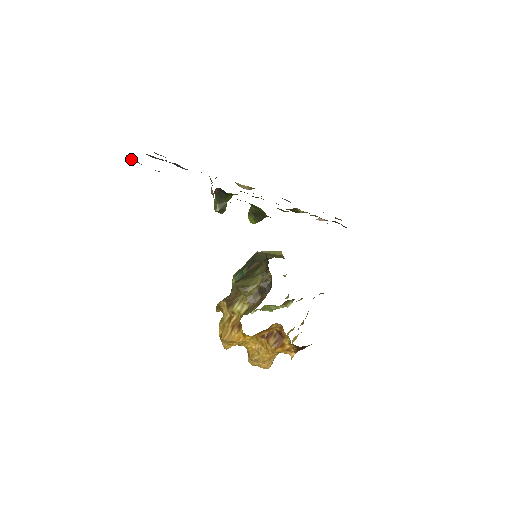
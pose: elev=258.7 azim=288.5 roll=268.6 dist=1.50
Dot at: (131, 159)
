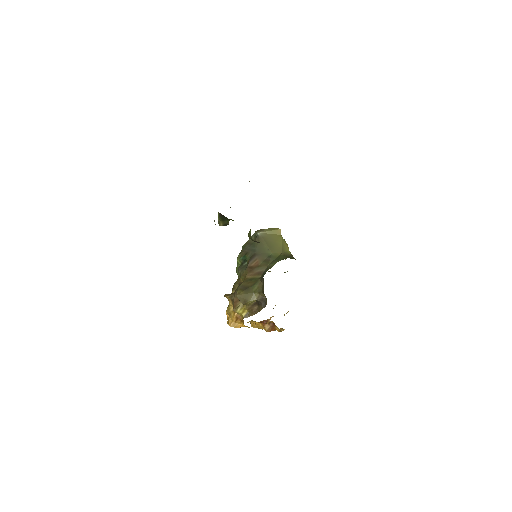
Dot at: occluded
